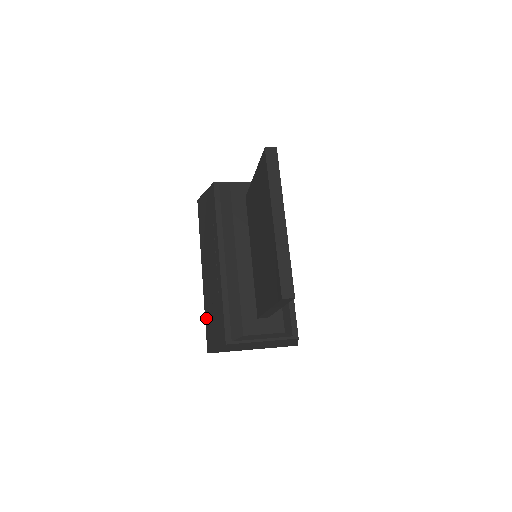
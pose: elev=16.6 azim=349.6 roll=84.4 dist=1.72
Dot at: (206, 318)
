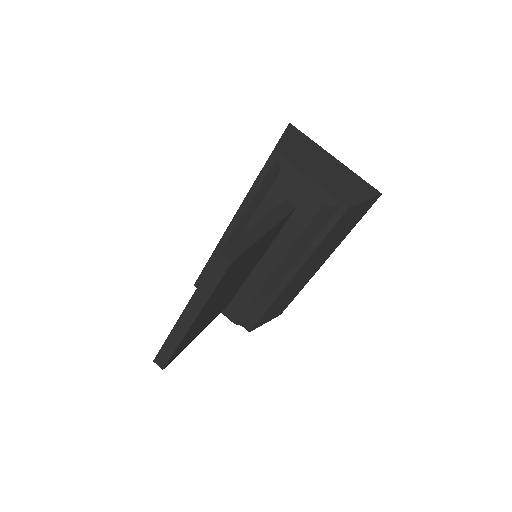
Dot at: occluded
